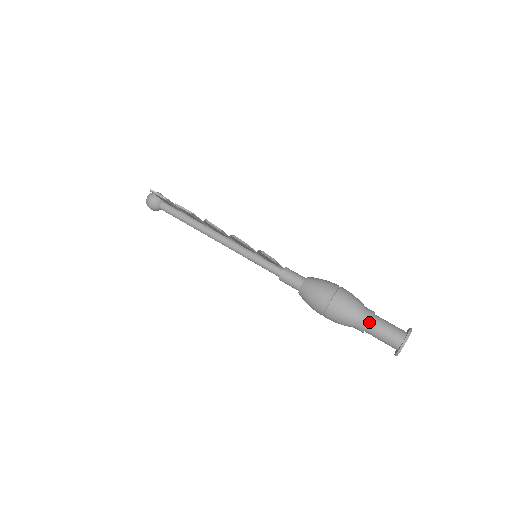
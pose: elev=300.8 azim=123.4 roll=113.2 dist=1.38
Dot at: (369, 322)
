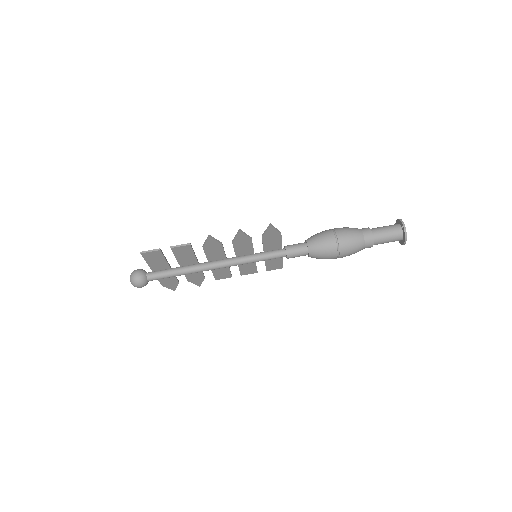
Dot at: (371, 233)
